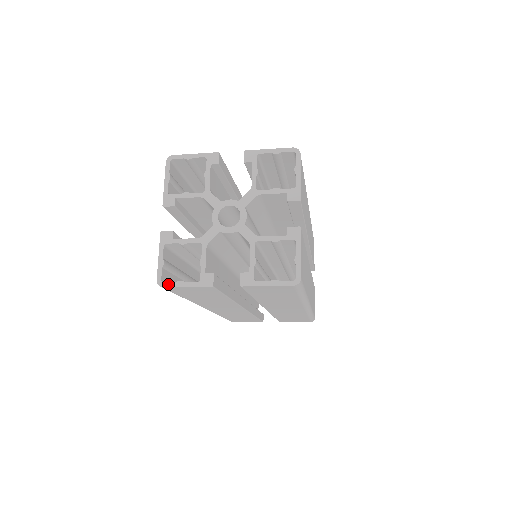
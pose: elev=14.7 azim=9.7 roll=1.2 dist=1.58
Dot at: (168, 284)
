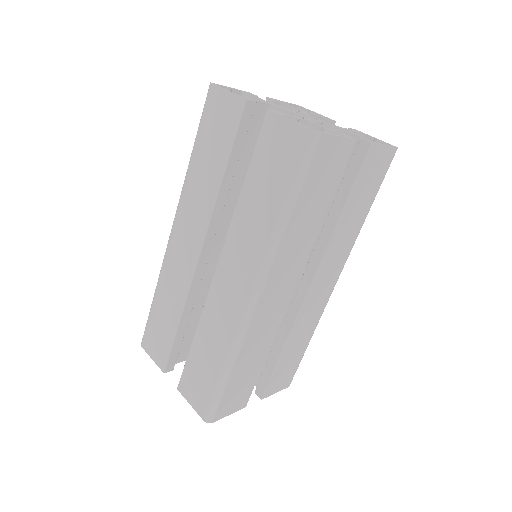
Dot at: (217, 85)
